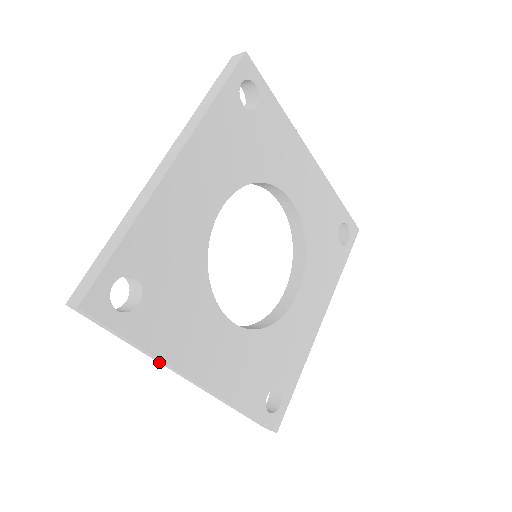
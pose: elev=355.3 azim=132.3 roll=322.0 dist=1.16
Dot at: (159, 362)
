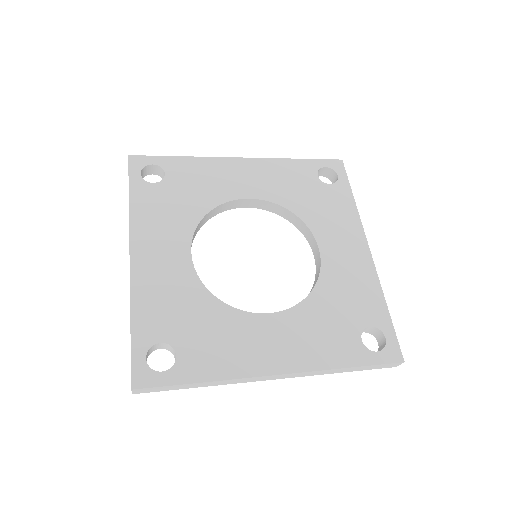
Dot at: (236, 383)
